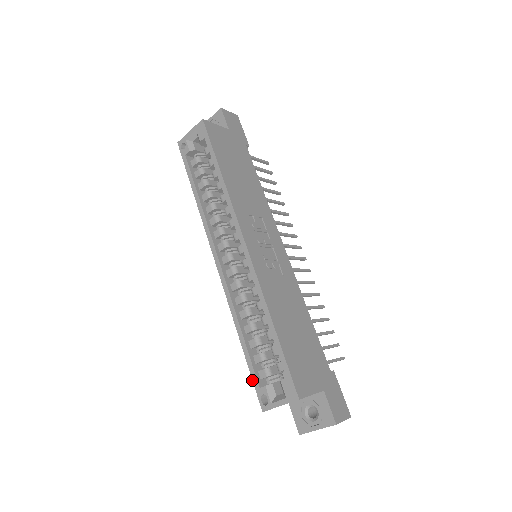
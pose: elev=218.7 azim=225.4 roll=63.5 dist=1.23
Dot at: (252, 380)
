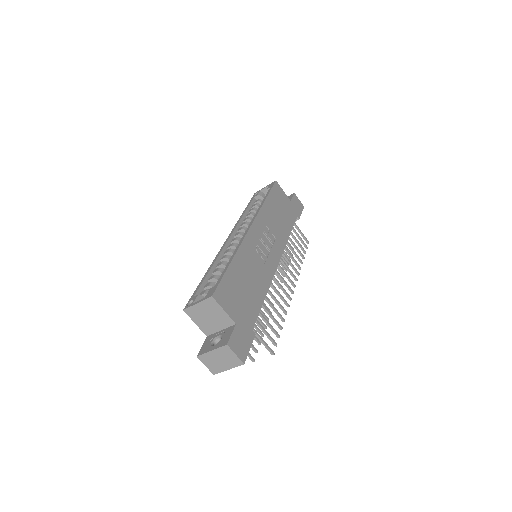
Dot at: (193, 293)
